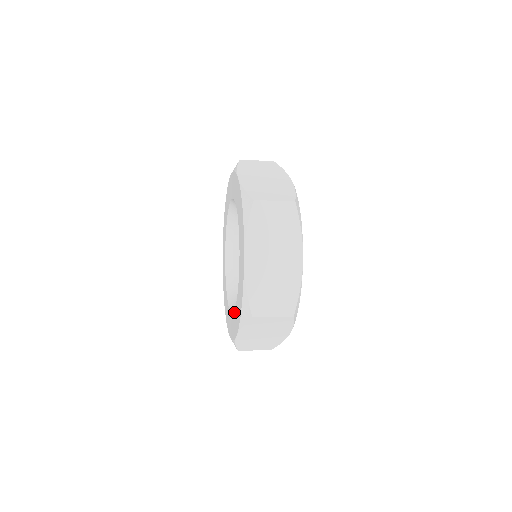
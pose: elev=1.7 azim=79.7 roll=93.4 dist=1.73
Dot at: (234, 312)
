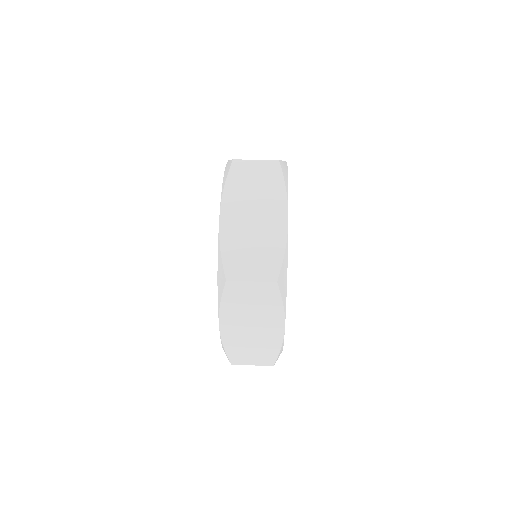
Dot at: occluded
